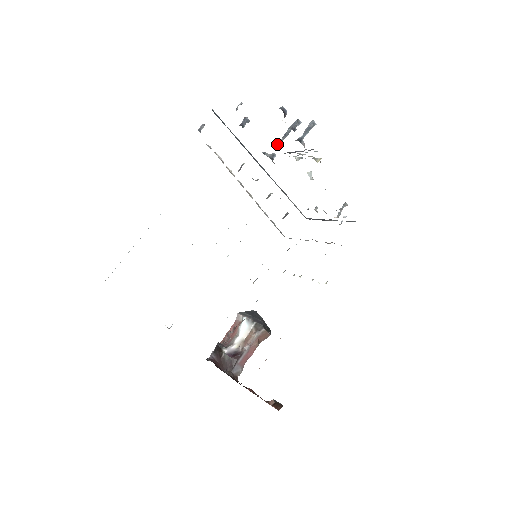
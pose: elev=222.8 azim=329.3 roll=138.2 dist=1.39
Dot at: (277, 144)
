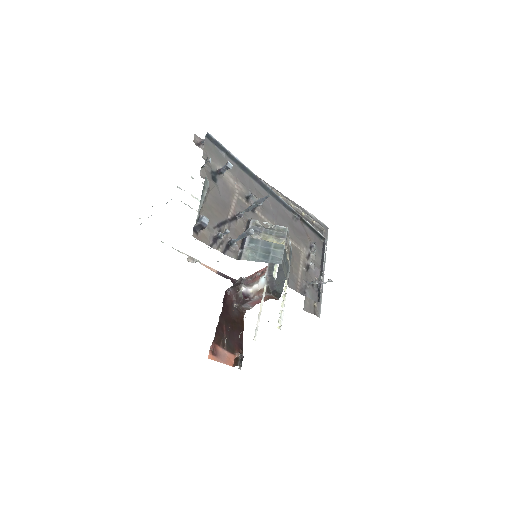
Dot at: (237, 215)
